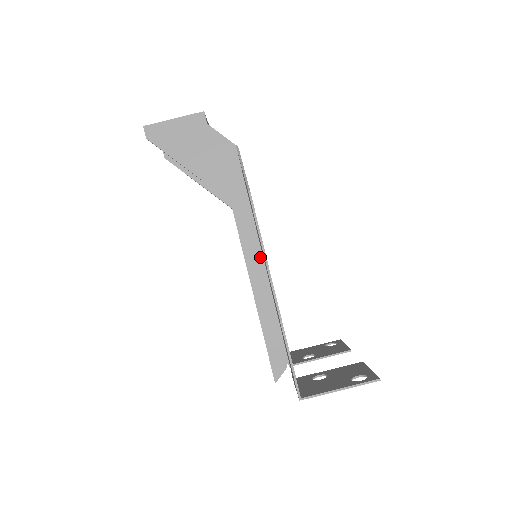
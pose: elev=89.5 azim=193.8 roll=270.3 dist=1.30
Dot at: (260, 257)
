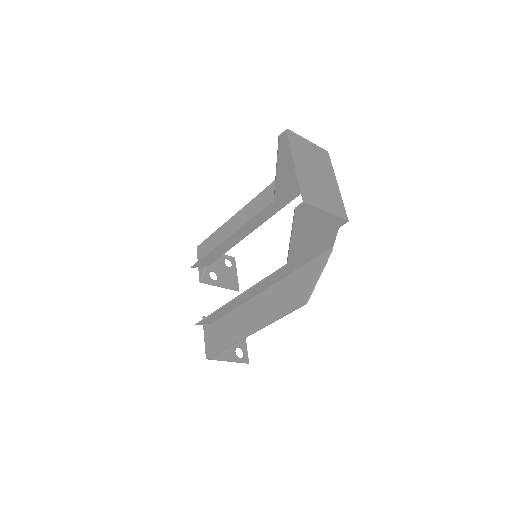
Dot at: (263, 290)
